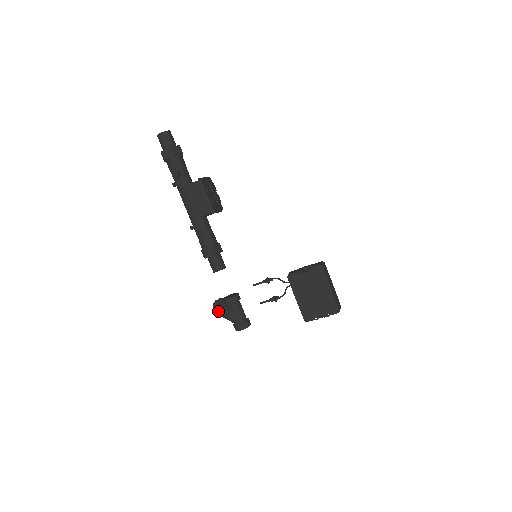
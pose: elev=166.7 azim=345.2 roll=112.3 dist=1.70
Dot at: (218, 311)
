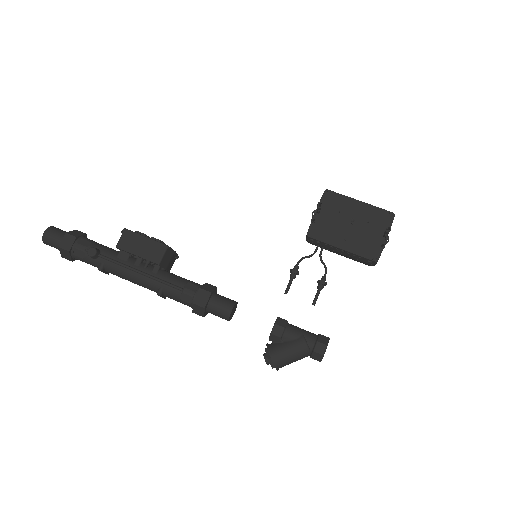
Dot at: (277, 357)
